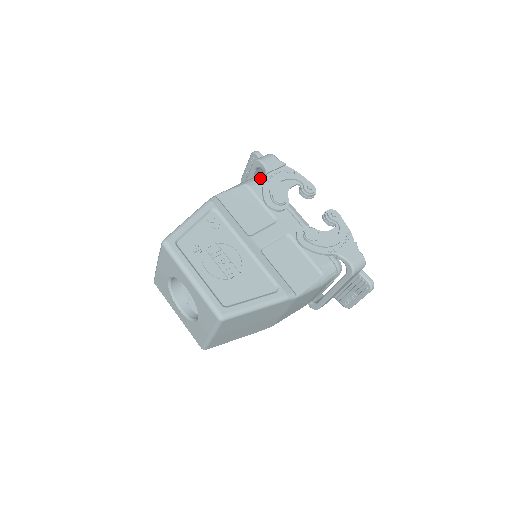
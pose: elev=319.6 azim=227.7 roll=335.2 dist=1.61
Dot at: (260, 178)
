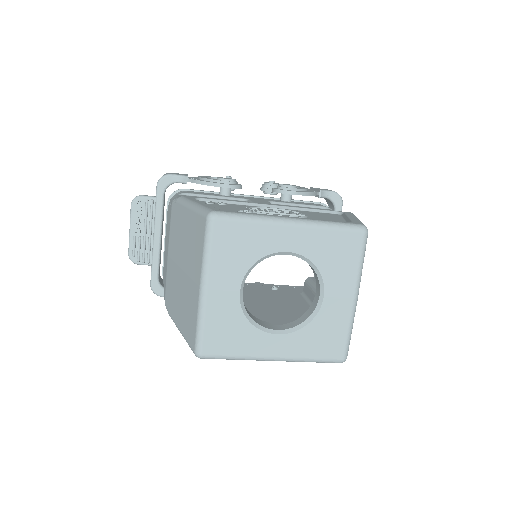
Dot at: (181, 190)
